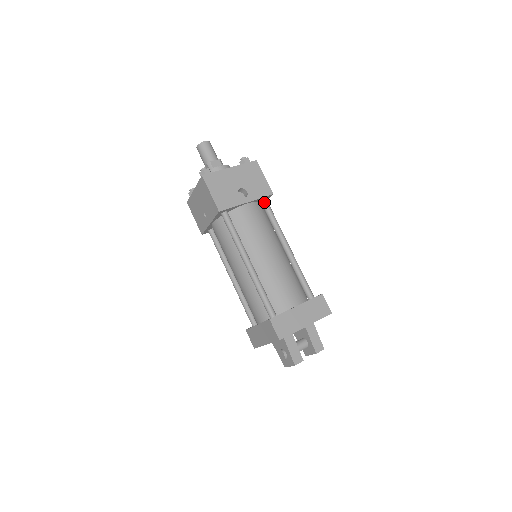
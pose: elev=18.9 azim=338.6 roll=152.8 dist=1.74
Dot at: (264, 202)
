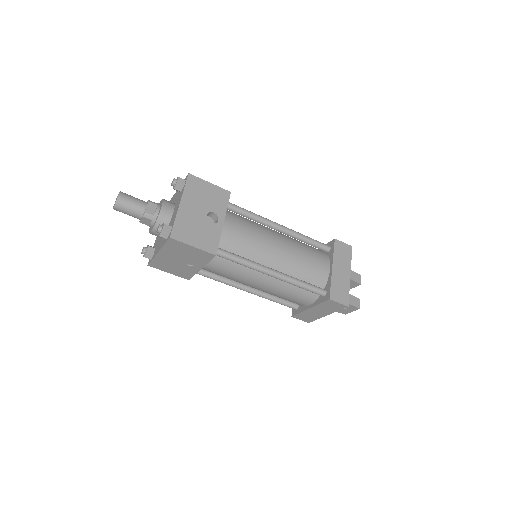
Dot at: (229, 206)
